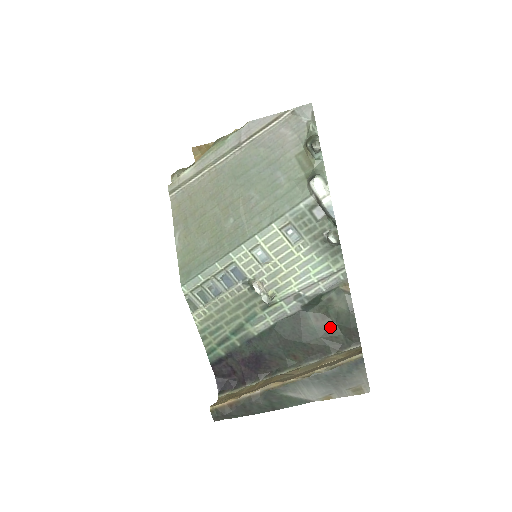
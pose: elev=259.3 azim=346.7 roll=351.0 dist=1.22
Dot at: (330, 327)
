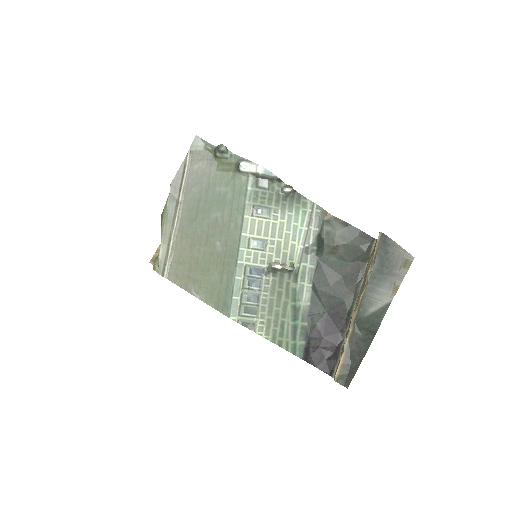
Dot at: (347, 249)
